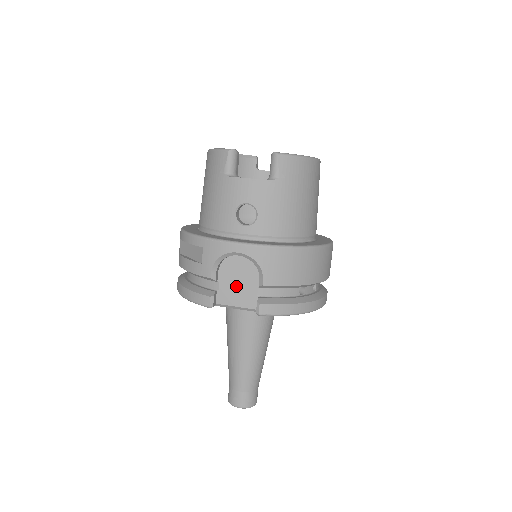
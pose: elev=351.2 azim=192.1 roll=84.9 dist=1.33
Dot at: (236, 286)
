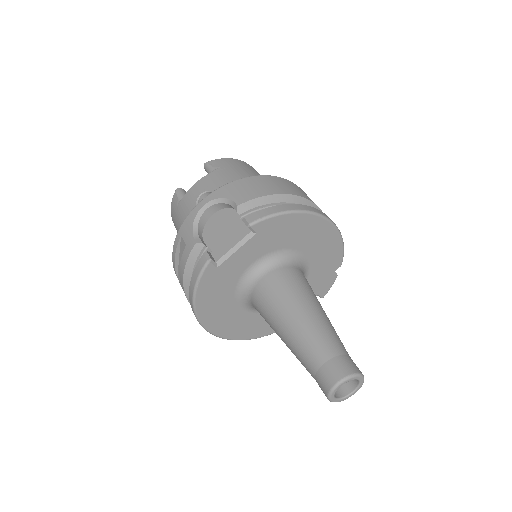
Dot at: (223, 235)
